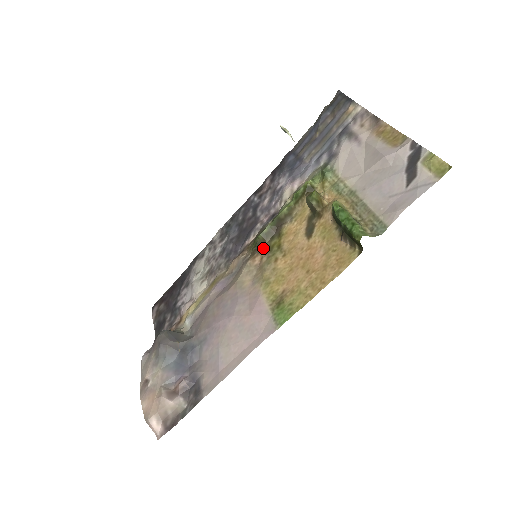
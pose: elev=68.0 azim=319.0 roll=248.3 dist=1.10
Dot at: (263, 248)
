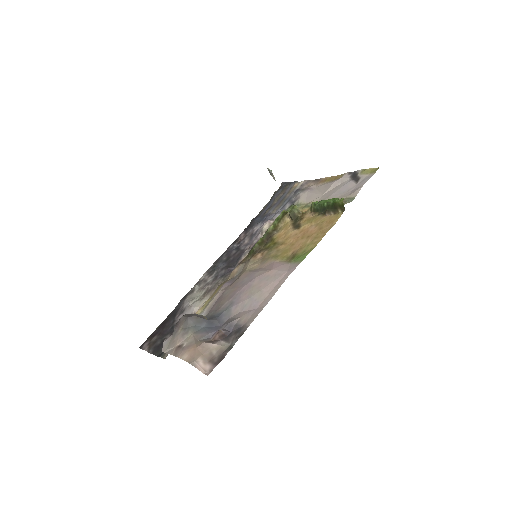
Dot at: (260, 251)
